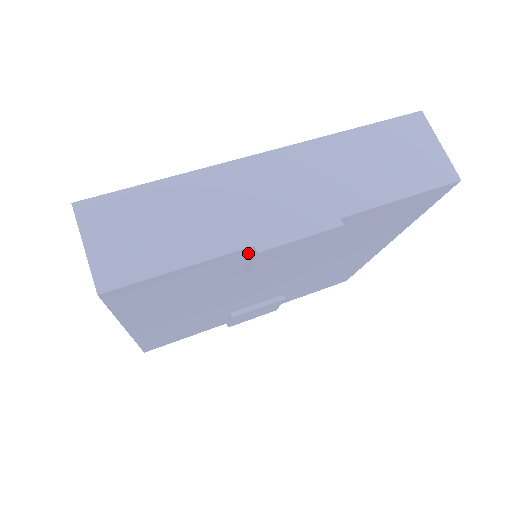
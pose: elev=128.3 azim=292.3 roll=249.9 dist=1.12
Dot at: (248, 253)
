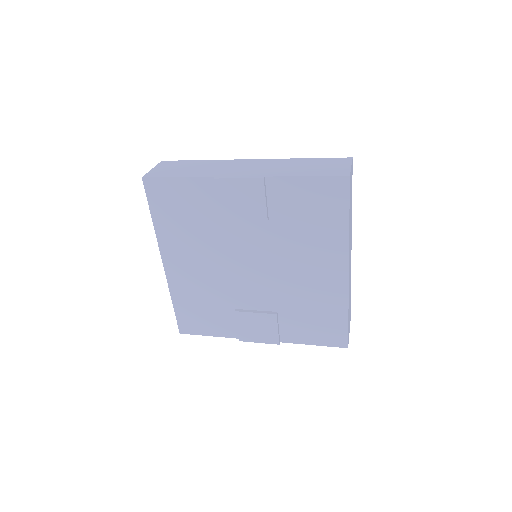
Dot at: (214, 186)
